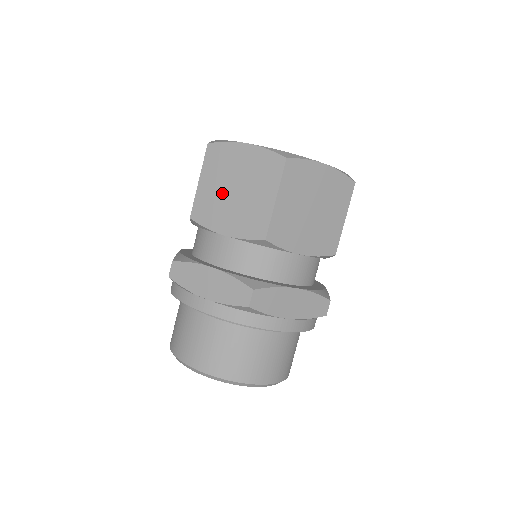
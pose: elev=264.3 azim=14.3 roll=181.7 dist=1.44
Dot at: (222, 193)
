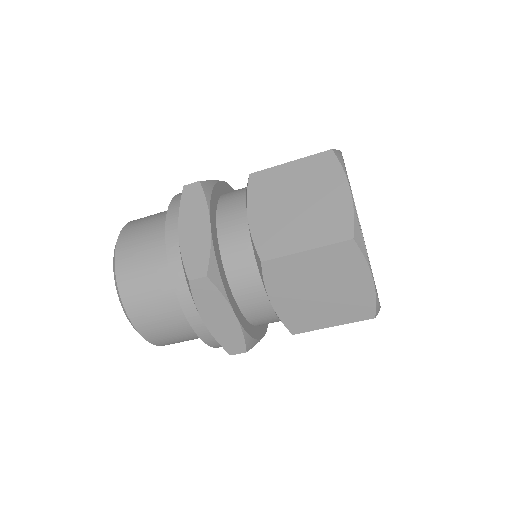
Dot at: (309, 281)
